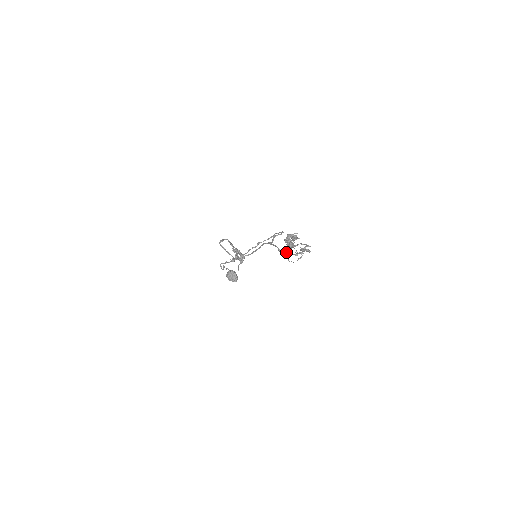
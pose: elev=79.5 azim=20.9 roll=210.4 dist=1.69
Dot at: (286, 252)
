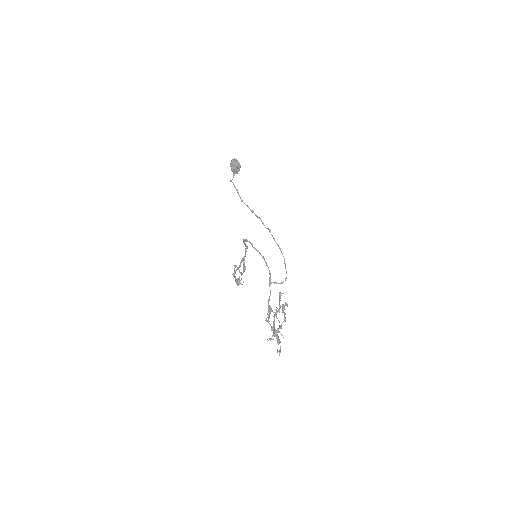
Dot at: occluded
